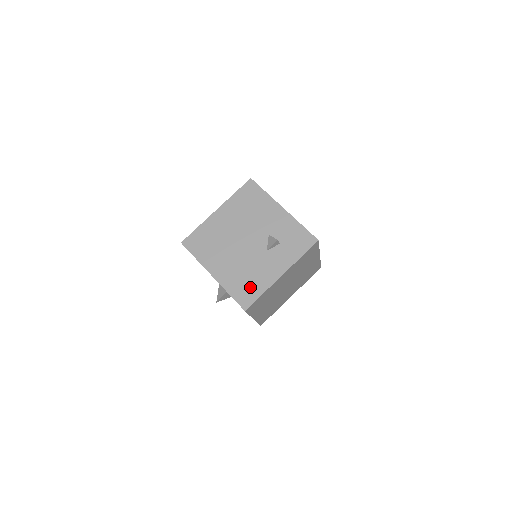
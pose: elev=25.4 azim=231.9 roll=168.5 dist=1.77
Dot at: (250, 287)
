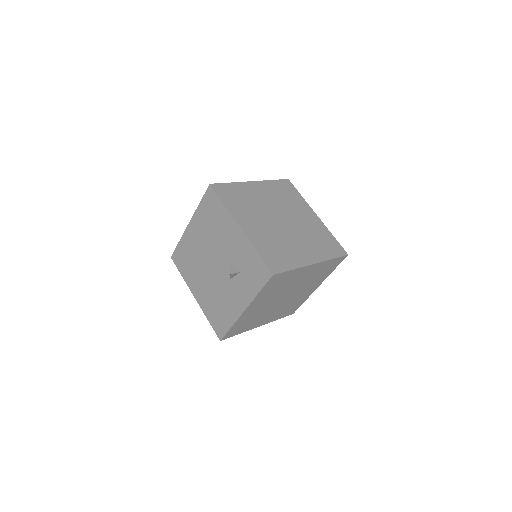
Dot at: (221, 317)
